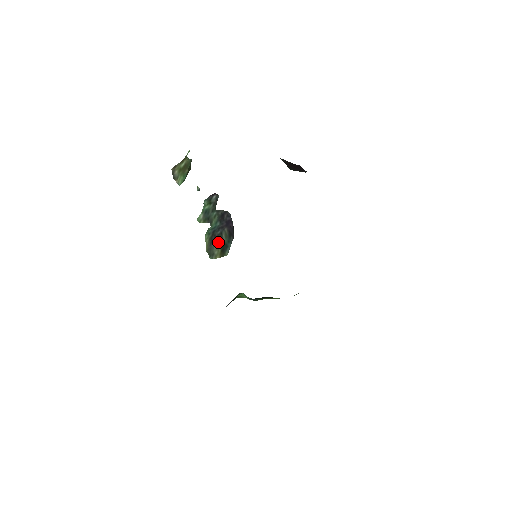
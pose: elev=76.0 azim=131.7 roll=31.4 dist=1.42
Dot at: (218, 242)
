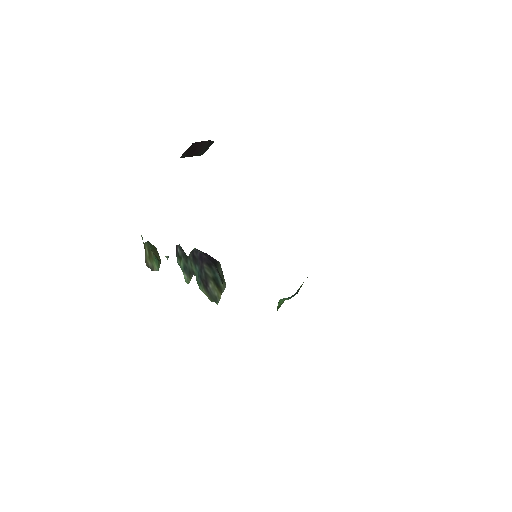
Dot at: (209, 283)
